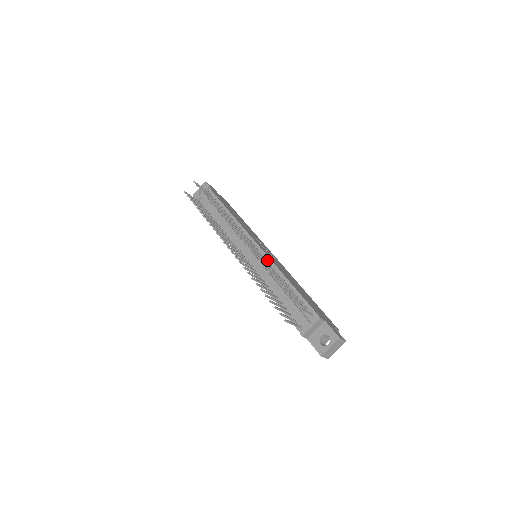
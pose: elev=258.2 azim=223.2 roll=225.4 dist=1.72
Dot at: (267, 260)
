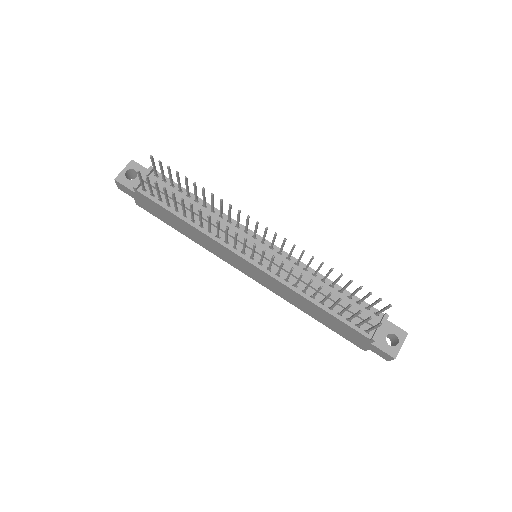
Dot at: (289, 258)
